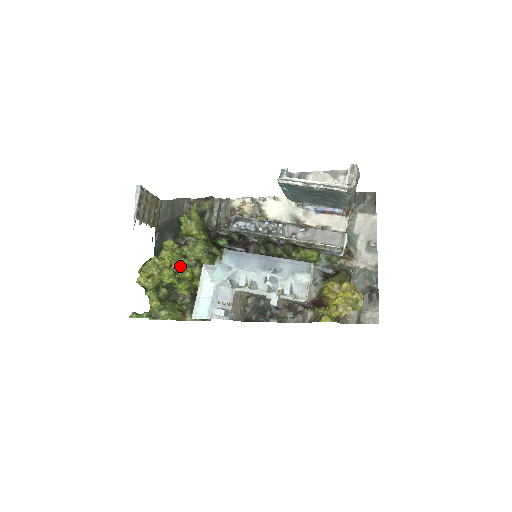
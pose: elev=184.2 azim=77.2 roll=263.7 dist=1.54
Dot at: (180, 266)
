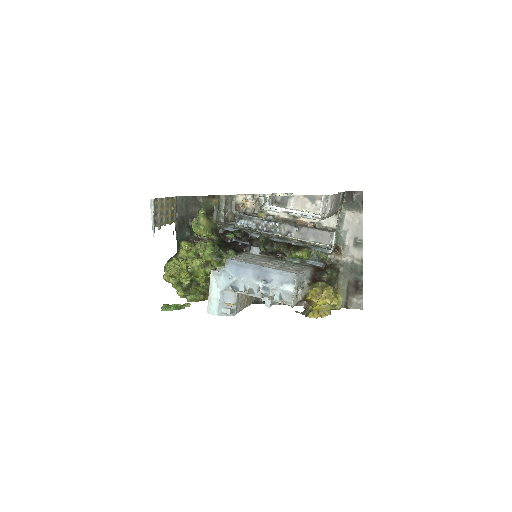
Dot at: (195, 266)
